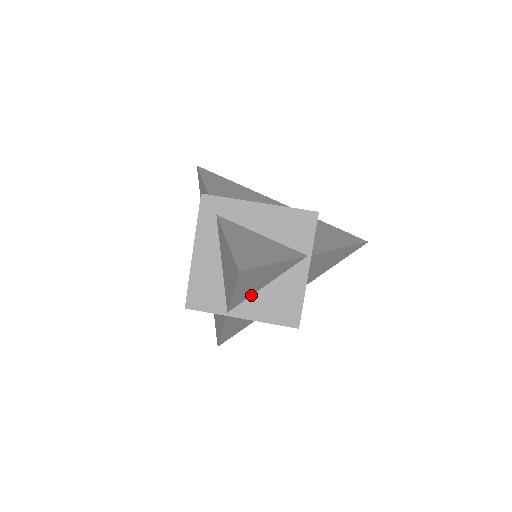
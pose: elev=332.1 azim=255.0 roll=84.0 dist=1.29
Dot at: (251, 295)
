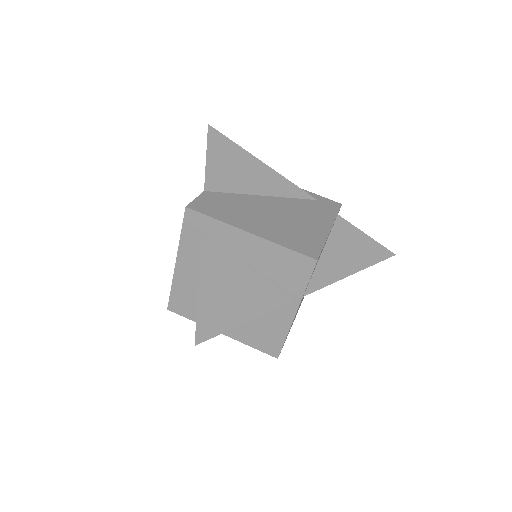
Dot at: occluded
